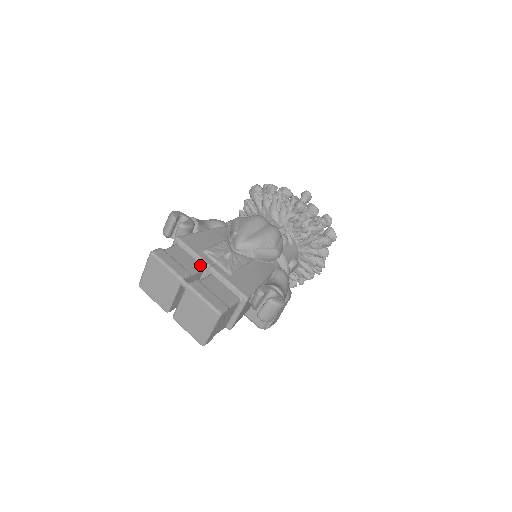
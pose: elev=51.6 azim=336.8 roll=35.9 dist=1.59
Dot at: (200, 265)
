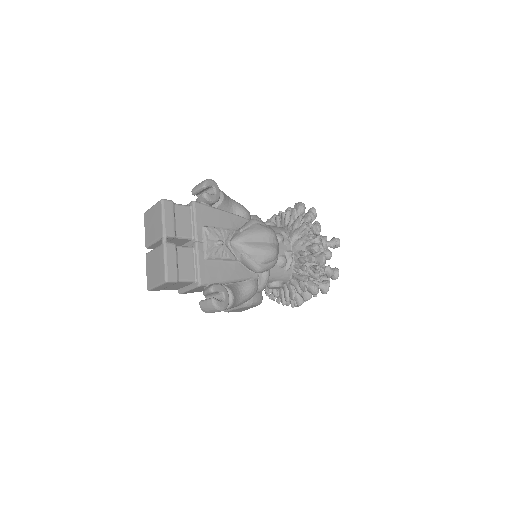
Dot at: (191, 235)
